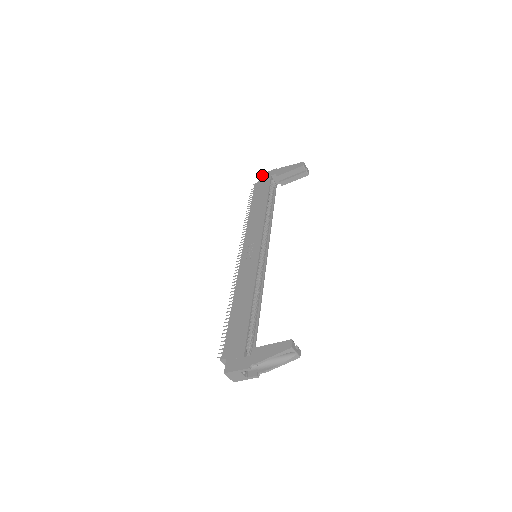
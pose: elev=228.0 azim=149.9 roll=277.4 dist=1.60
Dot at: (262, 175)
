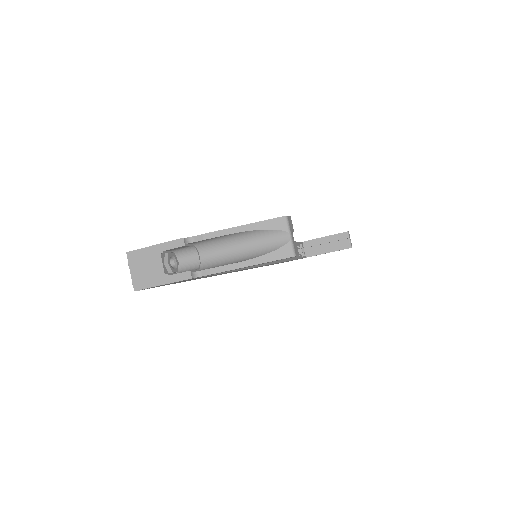
Dot at: occluded
